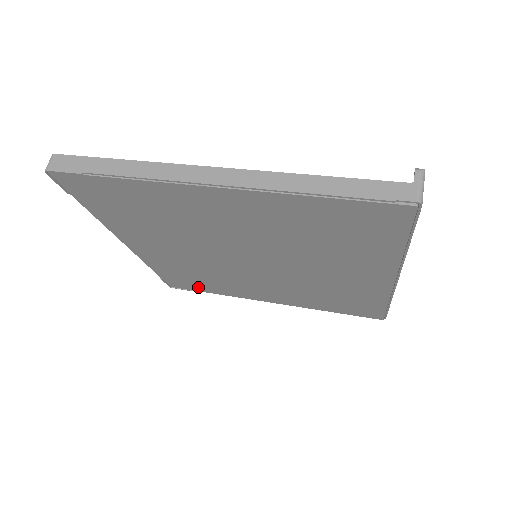
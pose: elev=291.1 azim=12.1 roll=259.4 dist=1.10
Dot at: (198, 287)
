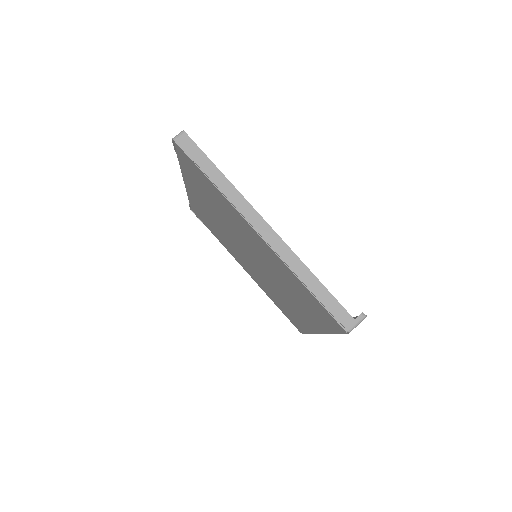
Dot at: (208, 226)
